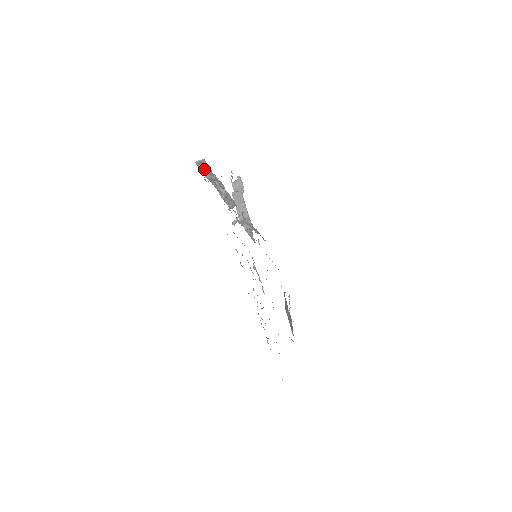
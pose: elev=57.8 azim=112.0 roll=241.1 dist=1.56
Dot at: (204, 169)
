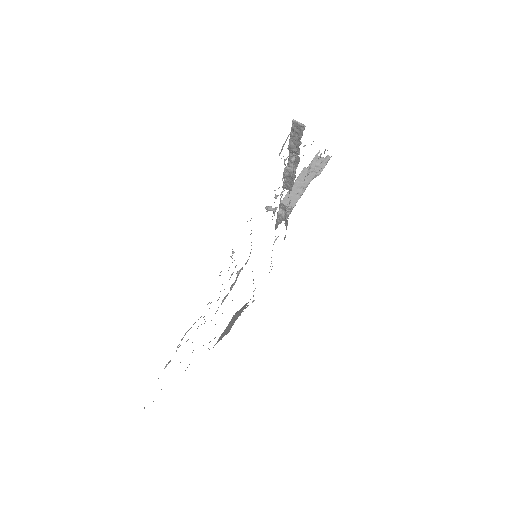
Dot at: (295, 134)
